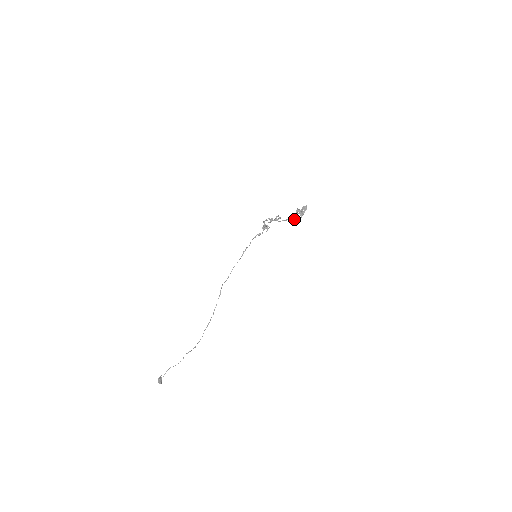
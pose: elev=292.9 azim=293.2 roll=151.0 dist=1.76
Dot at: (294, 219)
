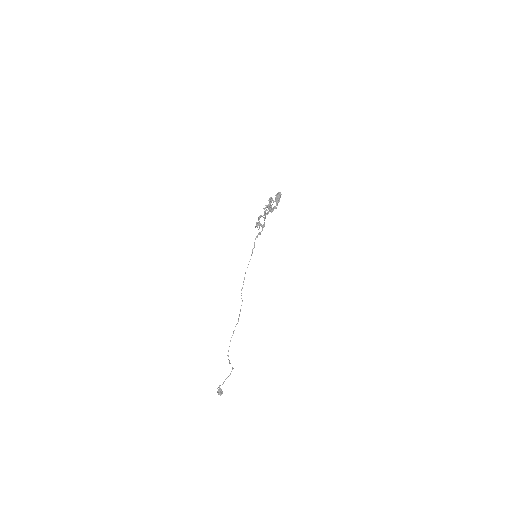
Dot at: (269, 209)
